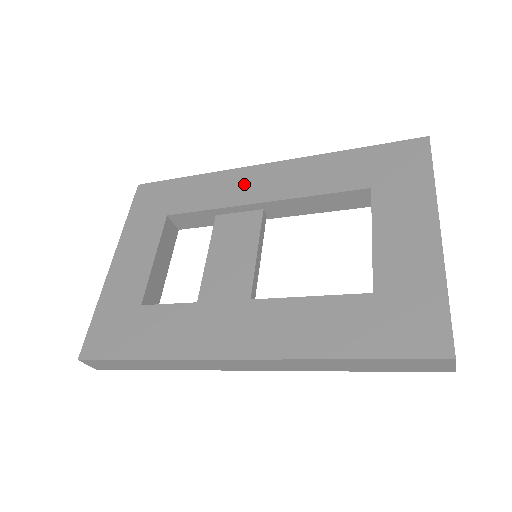
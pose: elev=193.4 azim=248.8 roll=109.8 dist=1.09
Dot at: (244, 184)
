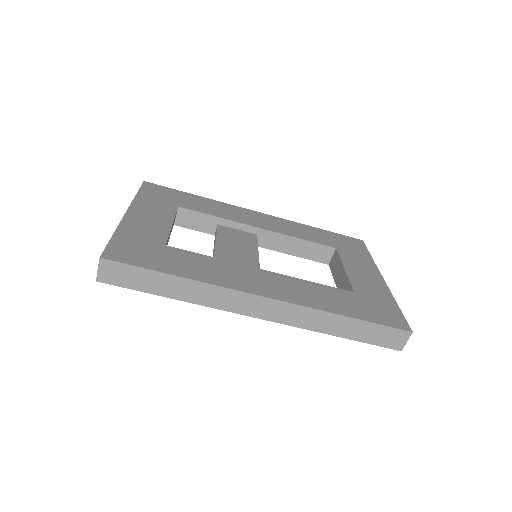
Dot at: (244, 215)
